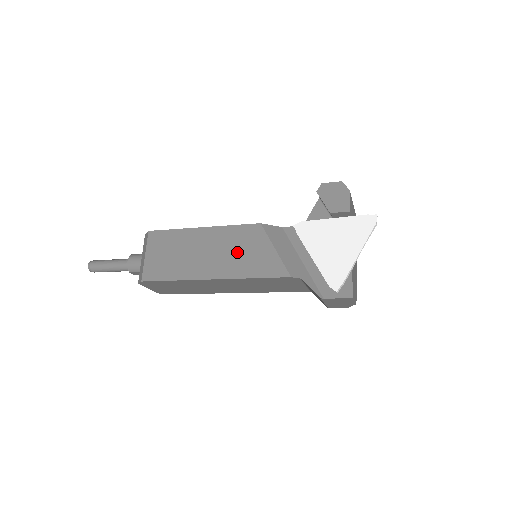
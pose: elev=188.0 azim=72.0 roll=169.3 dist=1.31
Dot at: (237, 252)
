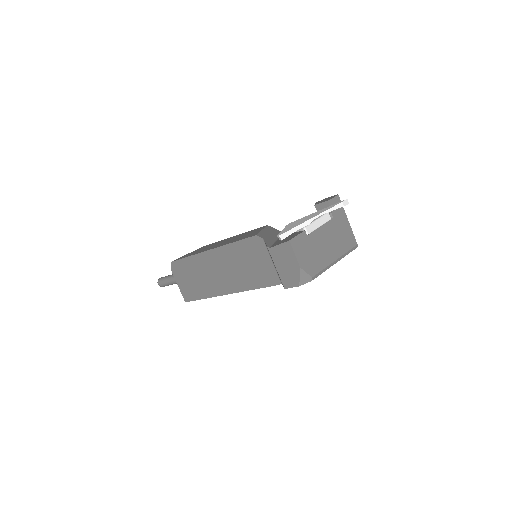
Dot at: (238, 237)
